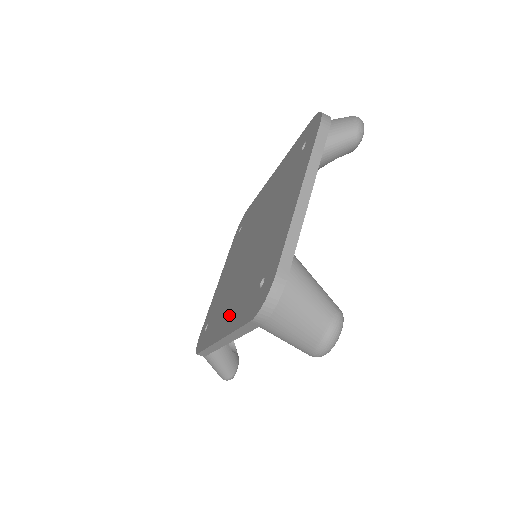
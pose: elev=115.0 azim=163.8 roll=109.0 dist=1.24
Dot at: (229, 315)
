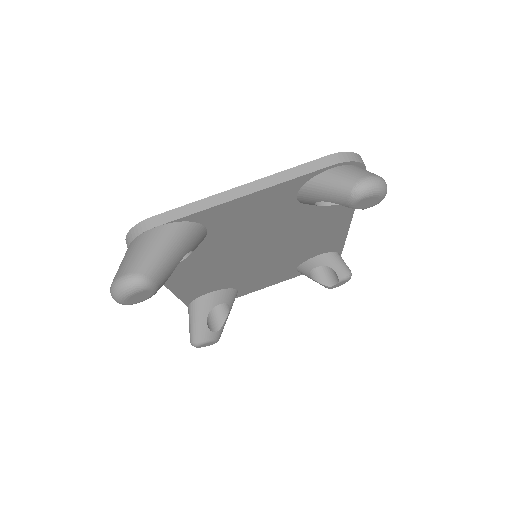
Dot at: occluded
